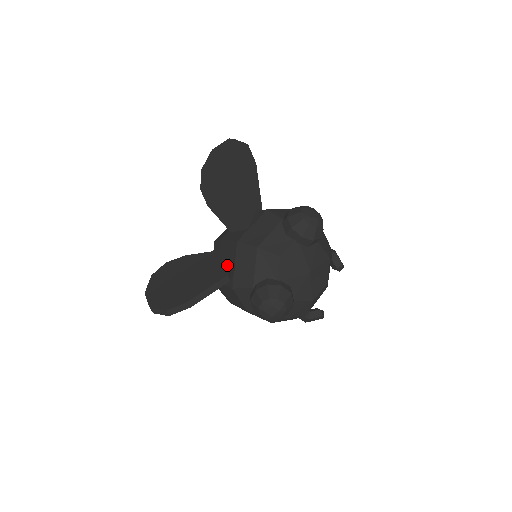
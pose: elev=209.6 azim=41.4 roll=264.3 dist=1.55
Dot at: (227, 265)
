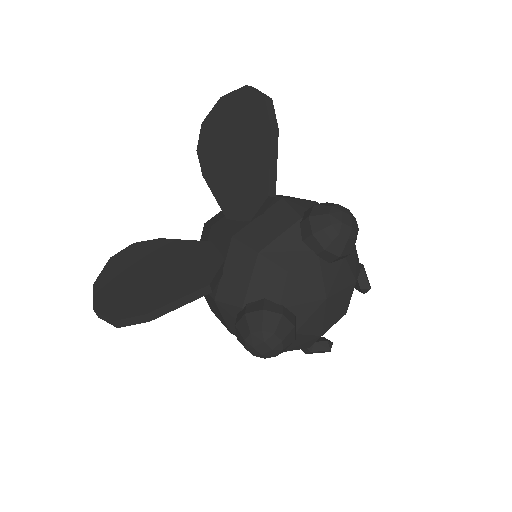
Dot at: (212, 268)
